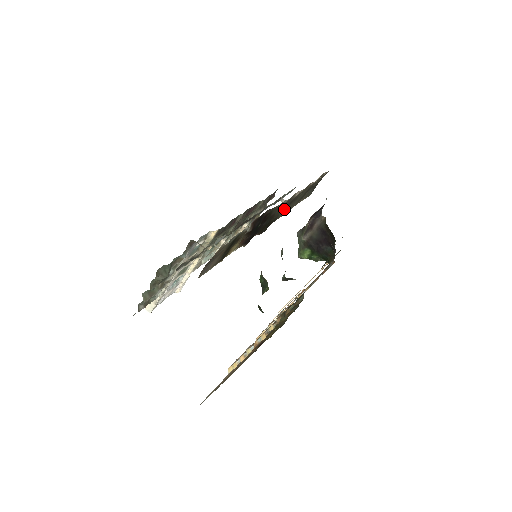
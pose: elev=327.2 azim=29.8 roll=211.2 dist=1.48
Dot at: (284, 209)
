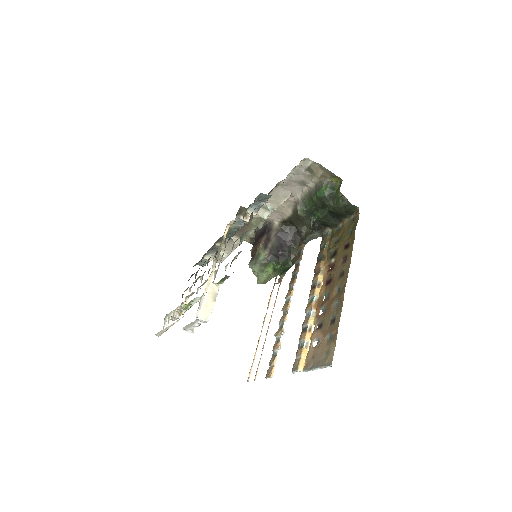
Dot at: occluded
